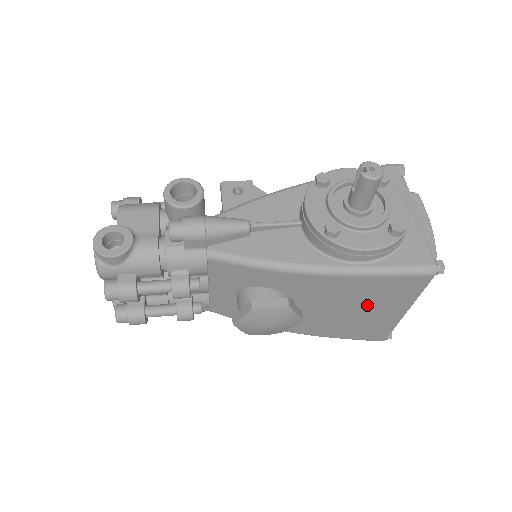
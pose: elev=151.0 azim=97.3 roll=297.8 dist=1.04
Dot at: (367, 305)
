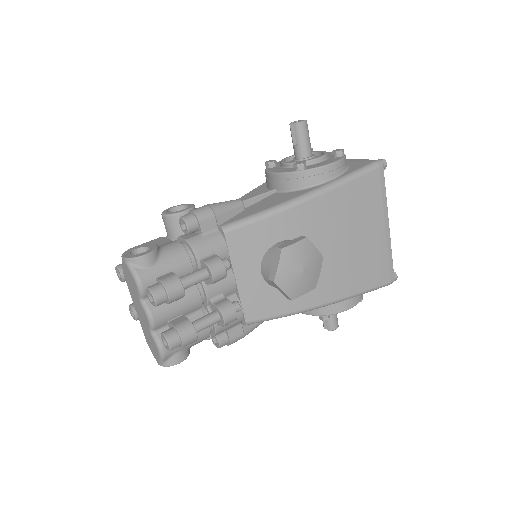
Dot at: (359, 226)
